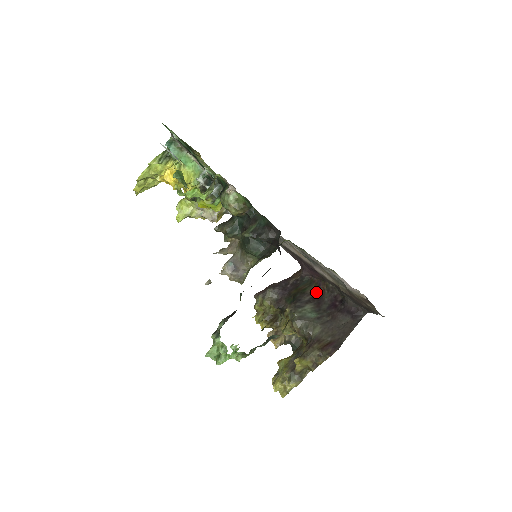
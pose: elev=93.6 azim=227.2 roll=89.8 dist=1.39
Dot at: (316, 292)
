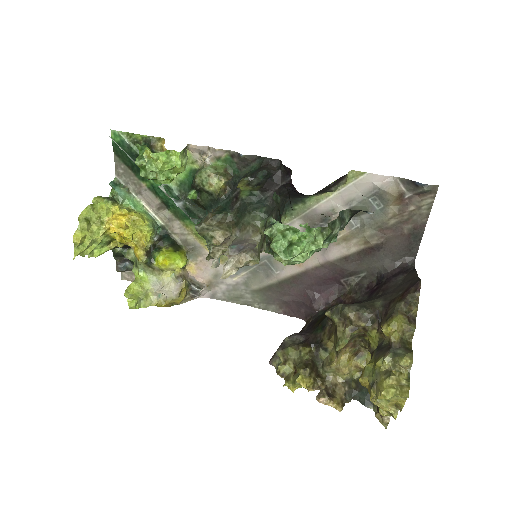
Dot at: occluded
